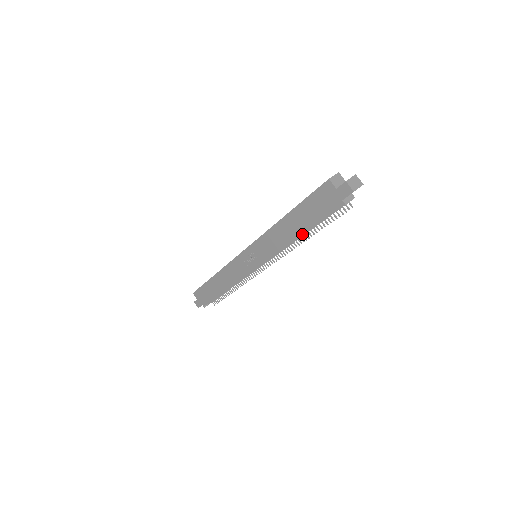
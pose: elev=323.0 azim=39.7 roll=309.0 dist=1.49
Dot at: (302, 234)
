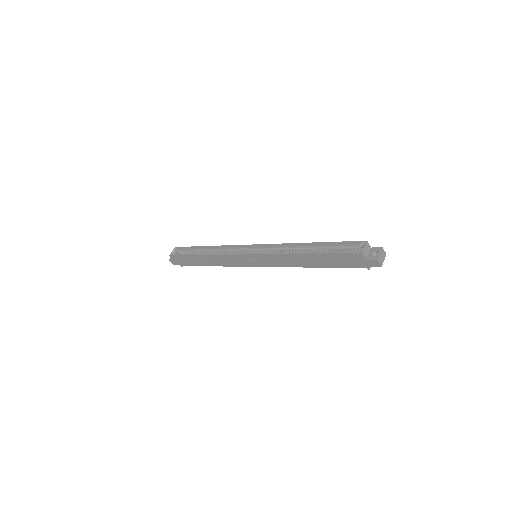
Dot at: occluded
